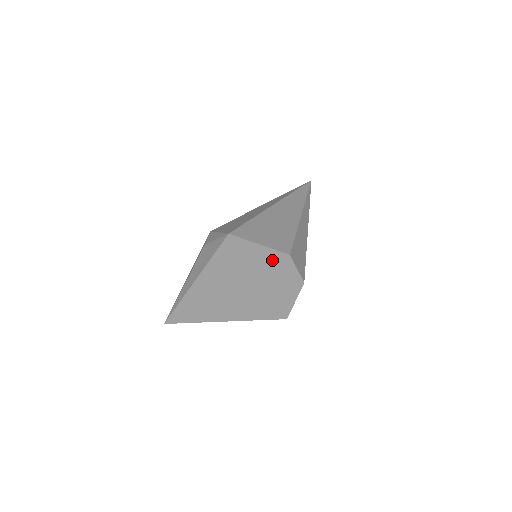
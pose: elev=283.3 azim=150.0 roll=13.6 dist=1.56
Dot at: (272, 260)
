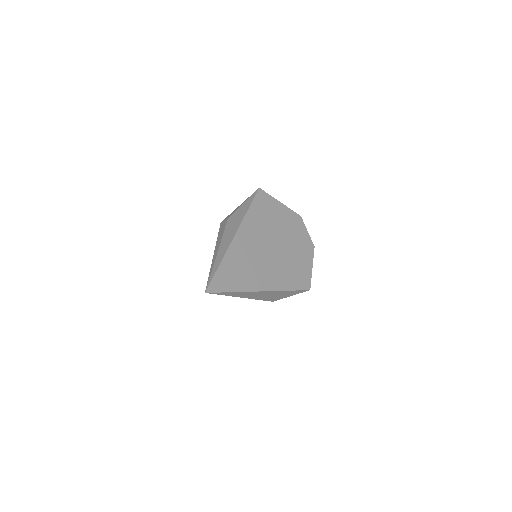
Dot at: (290, 220)
